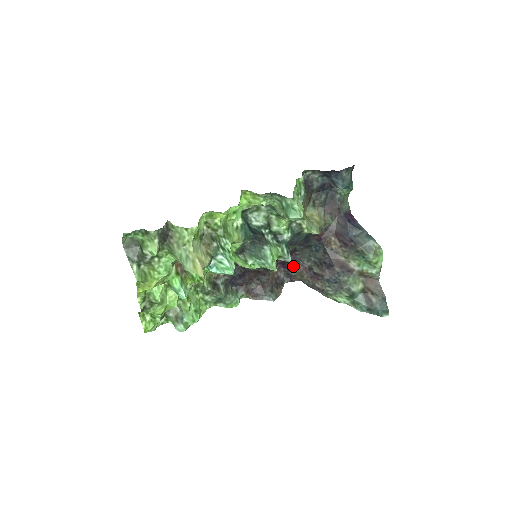
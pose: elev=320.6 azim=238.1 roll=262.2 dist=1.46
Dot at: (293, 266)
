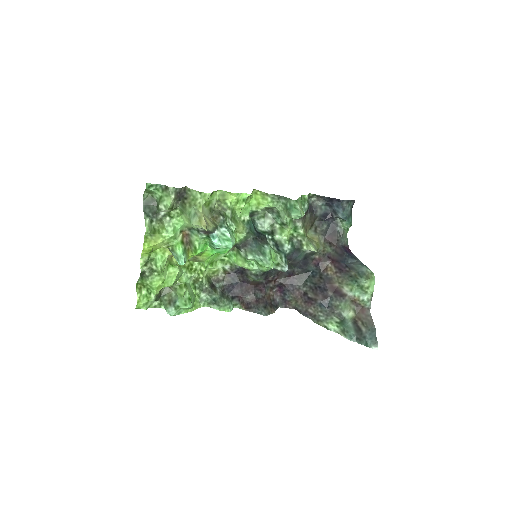
Dot at: (289, 290)
